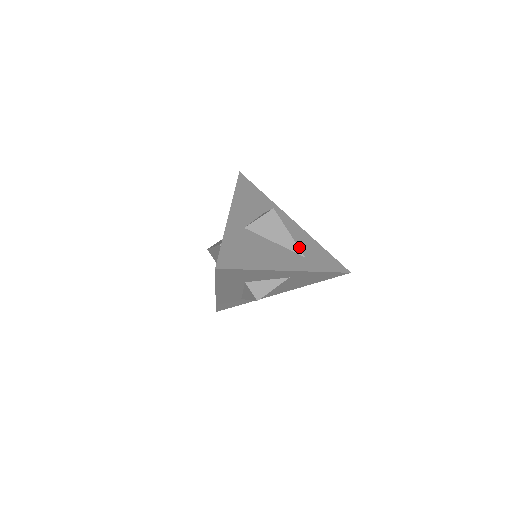
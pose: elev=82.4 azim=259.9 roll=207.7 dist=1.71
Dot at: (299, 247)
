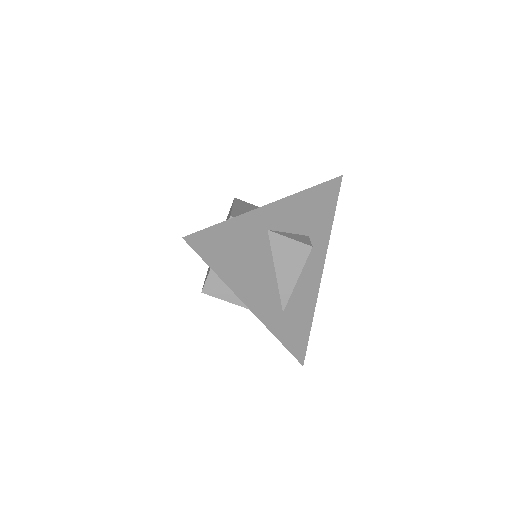
Dot at: (292, 298)
